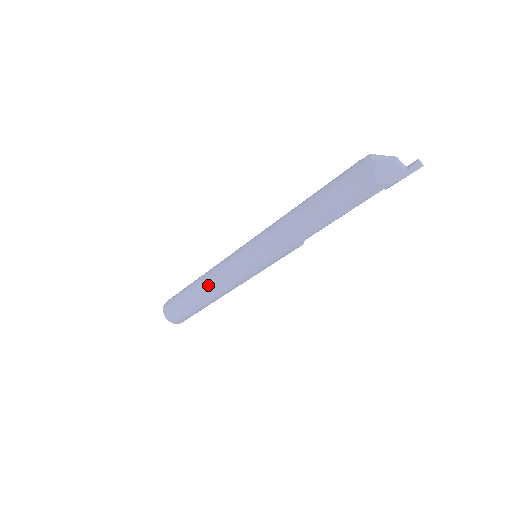
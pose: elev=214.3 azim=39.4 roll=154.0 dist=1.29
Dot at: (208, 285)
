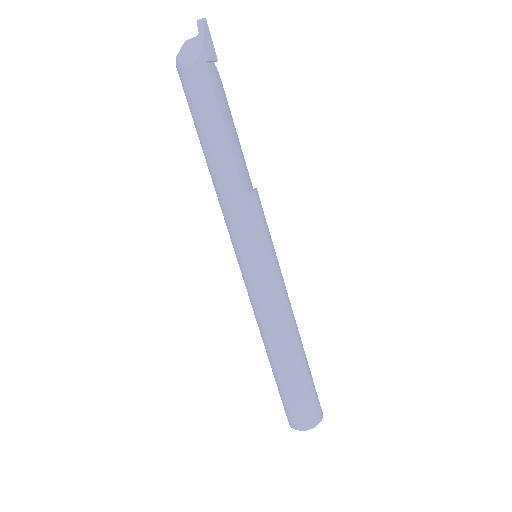
Dot at: (266, 336)
